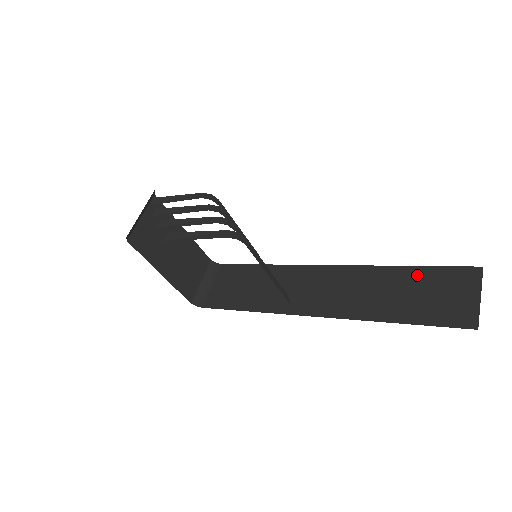
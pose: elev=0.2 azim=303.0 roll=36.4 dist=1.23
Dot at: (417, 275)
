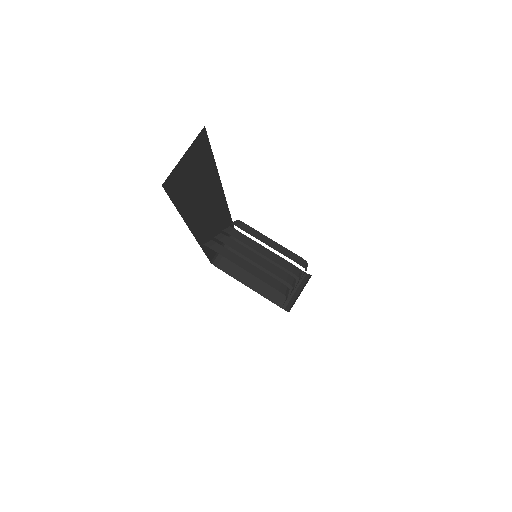
Dot at: occluded
